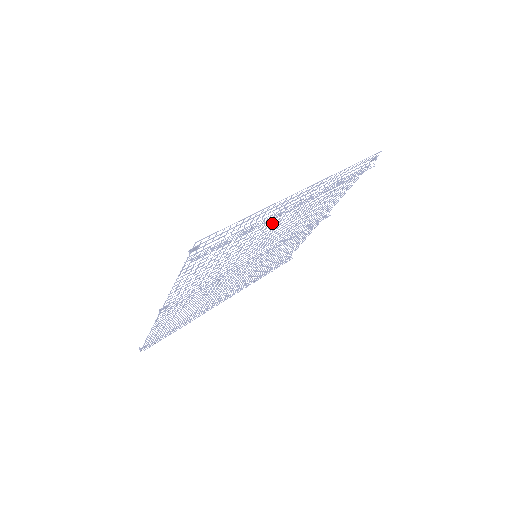
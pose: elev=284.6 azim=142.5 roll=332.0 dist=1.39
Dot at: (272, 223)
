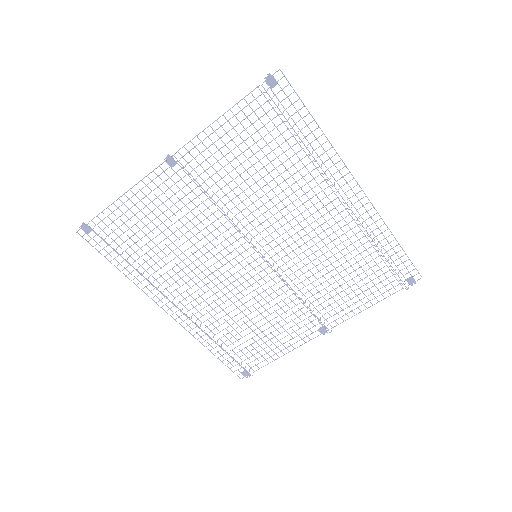
Dot at: occluded
